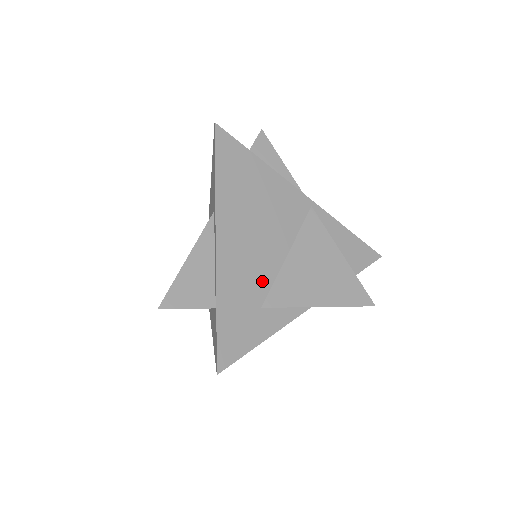
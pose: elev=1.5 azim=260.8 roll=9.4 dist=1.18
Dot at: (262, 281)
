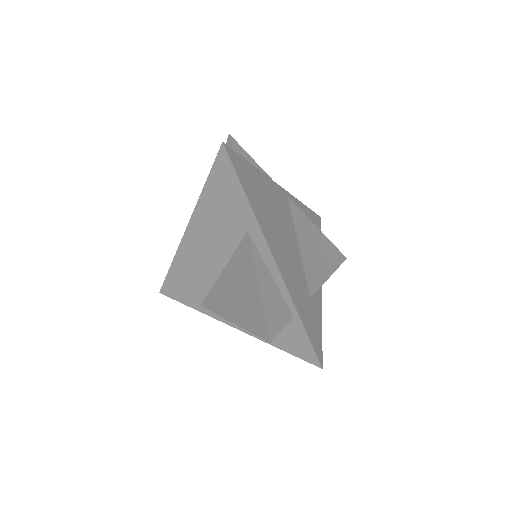
Dot at: (301, 276)
